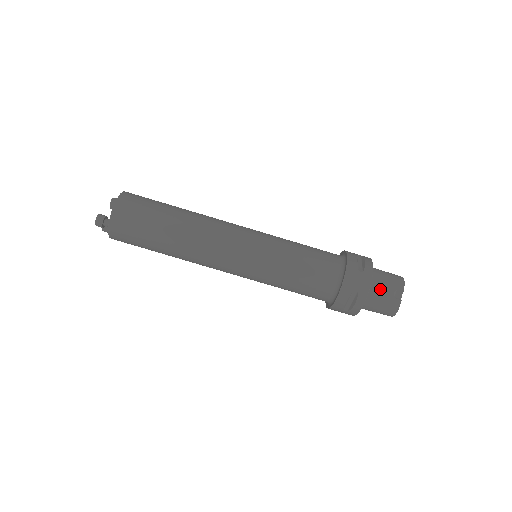
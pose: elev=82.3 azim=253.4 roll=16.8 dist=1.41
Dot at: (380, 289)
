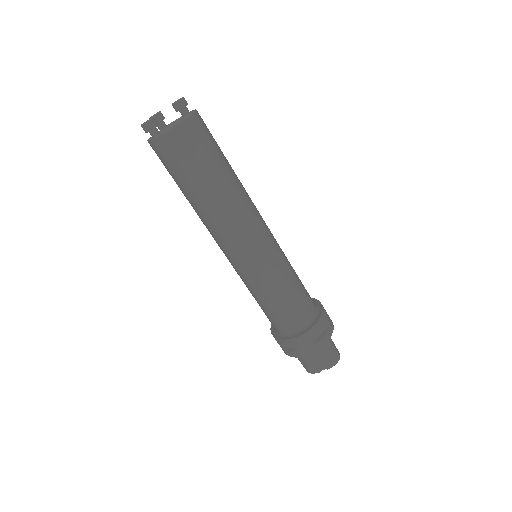
Dot at: (314, 357)
